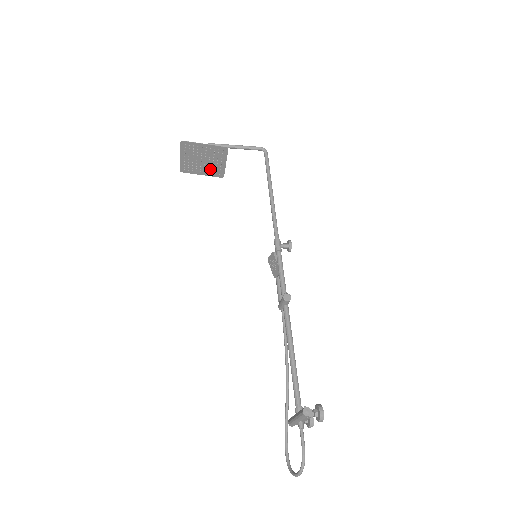
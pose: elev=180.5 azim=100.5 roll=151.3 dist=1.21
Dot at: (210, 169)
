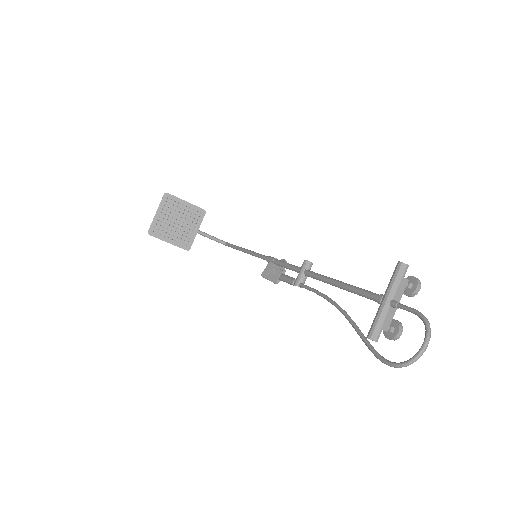
Dot at: (179, 236)
